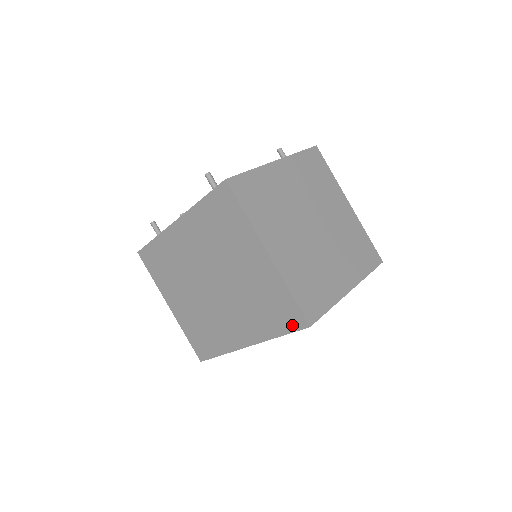
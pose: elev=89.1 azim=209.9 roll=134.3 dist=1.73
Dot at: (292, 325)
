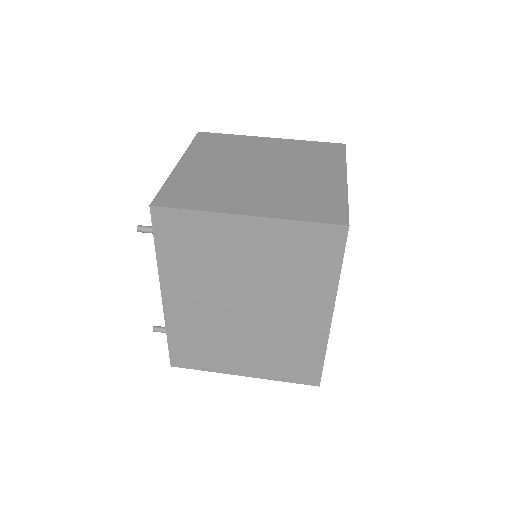
Dot at: (336, 246)
